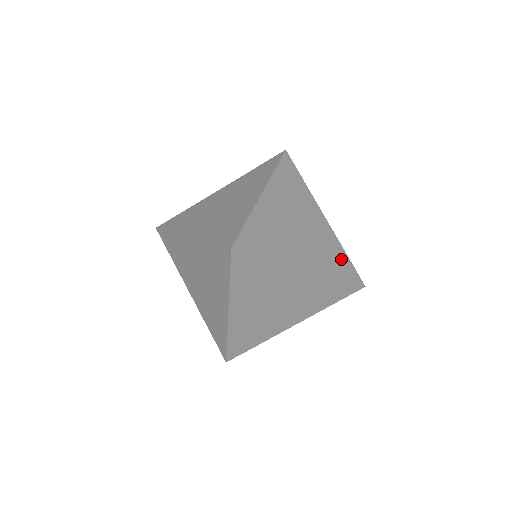
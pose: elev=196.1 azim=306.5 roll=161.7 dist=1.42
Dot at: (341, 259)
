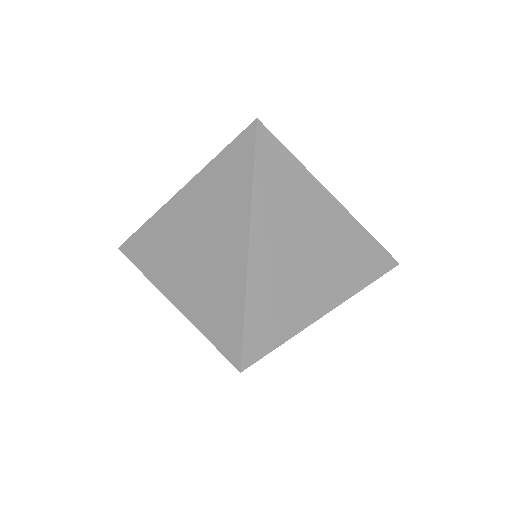
Dot at: (366, 251)
